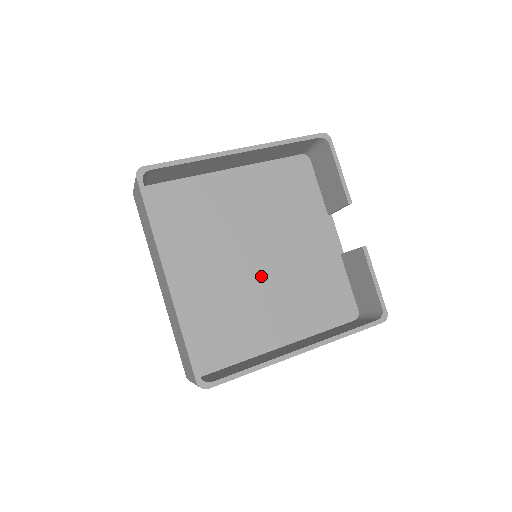
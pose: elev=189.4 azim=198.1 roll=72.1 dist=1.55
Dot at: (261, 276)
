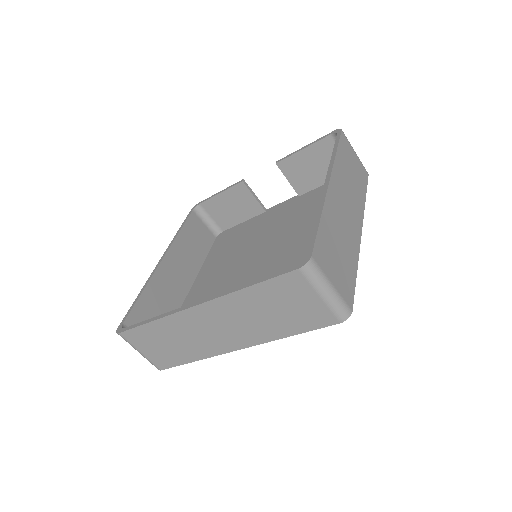
Dot at: (279, 254)
